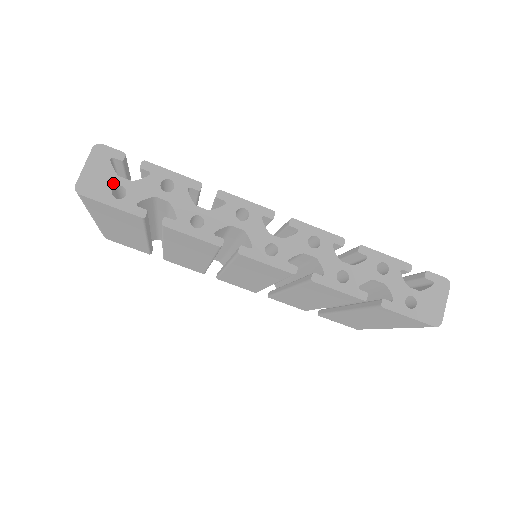
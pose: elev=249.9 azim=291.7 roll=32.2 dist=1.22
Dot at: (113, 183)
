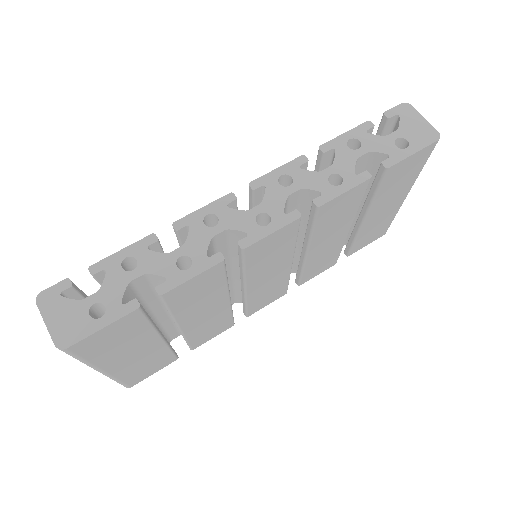
Dot at: (84, 310)
